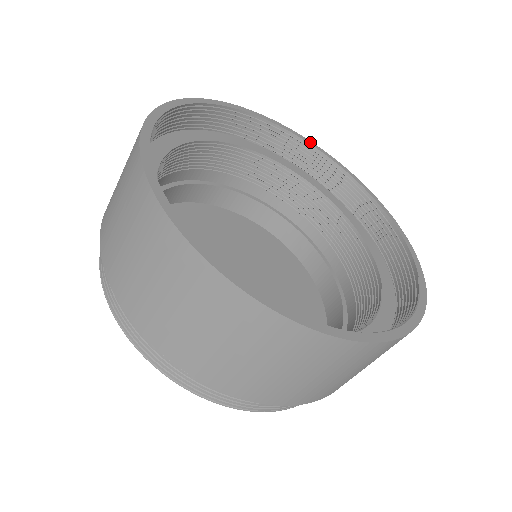
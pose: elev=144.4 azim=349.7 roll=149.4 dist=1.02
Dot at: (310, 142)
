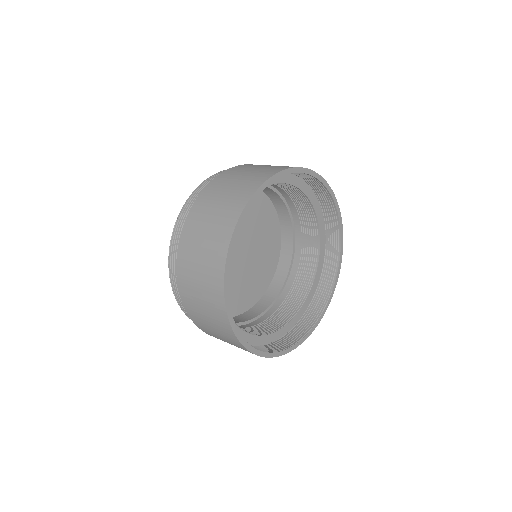
Dot at: (323, 180)
